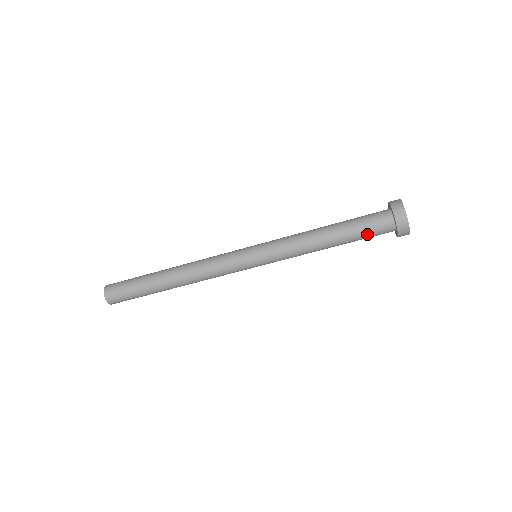
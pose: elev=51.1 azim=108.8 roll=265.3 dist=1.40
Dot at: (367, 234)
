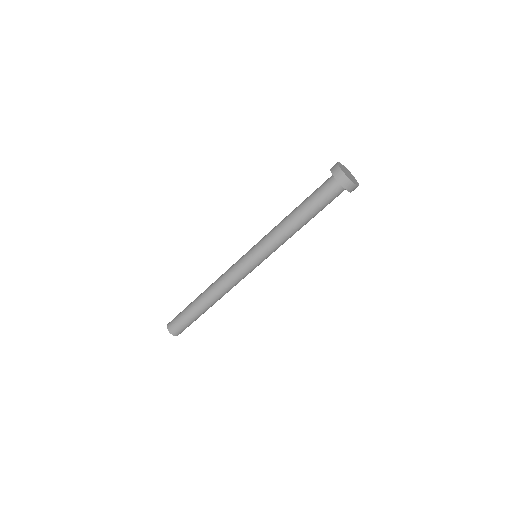
Dot at: (318, 194)
